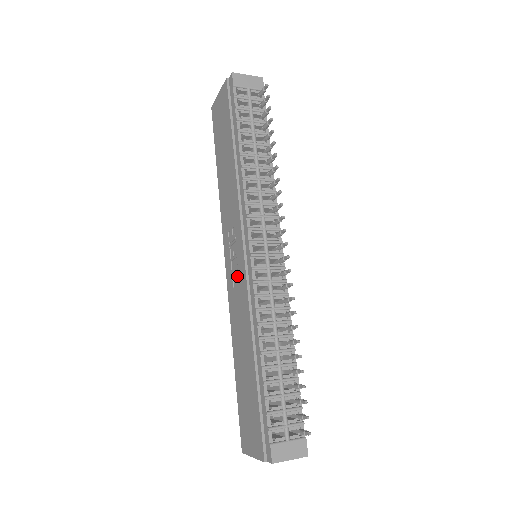
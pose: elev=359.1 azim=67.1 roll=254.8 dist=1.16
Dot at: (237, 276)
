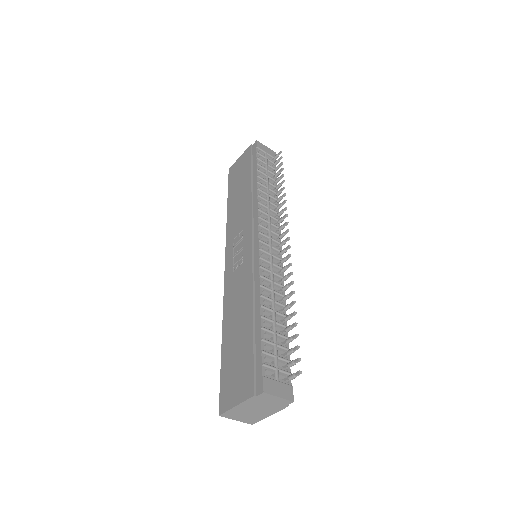
Dot at: (240, 263)
